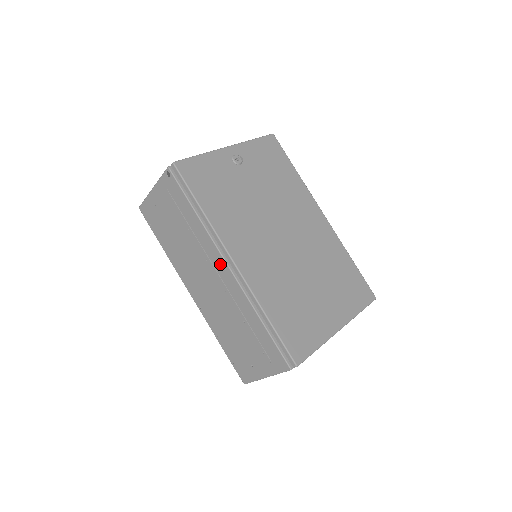
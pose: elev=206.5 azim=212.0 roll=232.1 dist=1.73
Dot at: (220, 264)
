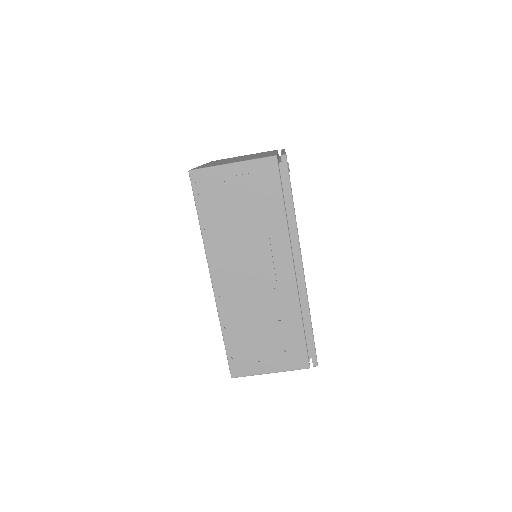
Dot at: (284, 264)
